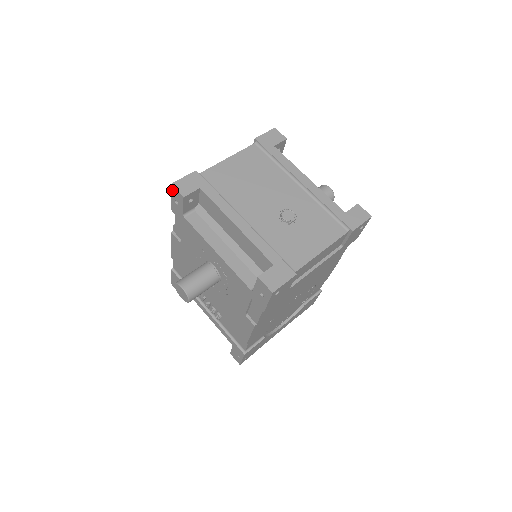
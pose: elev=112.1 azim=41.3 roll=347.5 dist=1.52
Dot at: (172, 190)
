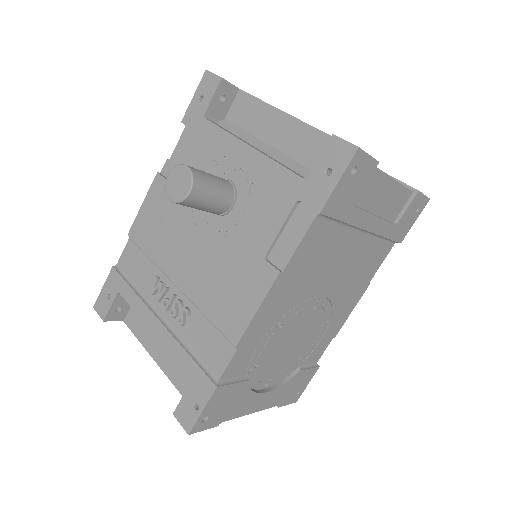
Dot at: (203, 79)
